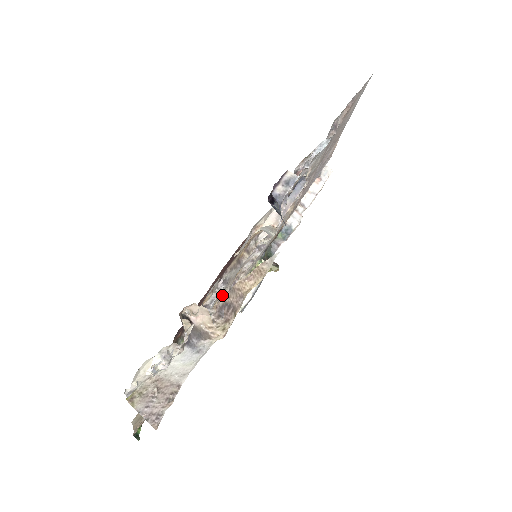
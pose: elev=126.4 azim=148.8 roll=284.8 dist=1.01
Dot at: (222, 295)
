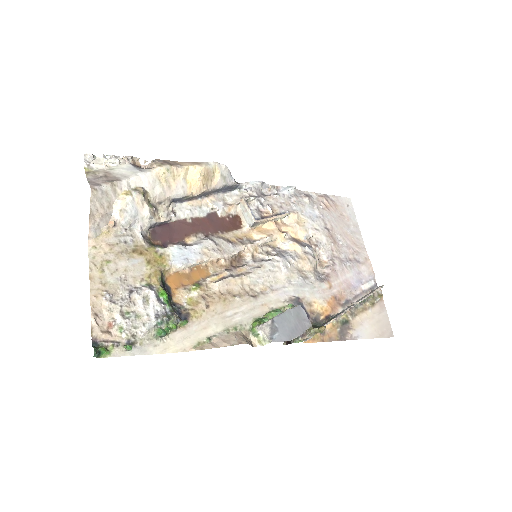
Dot at: (223, 277)
